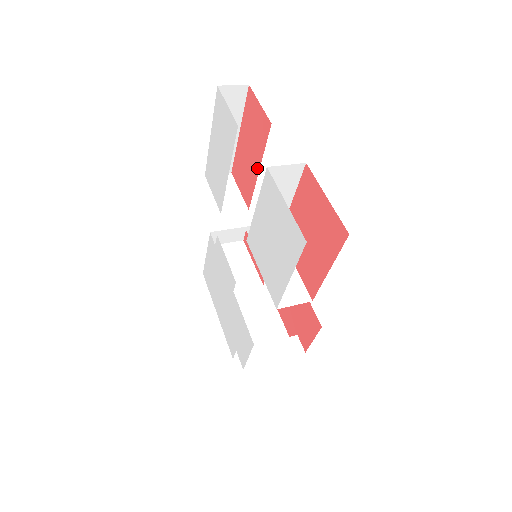
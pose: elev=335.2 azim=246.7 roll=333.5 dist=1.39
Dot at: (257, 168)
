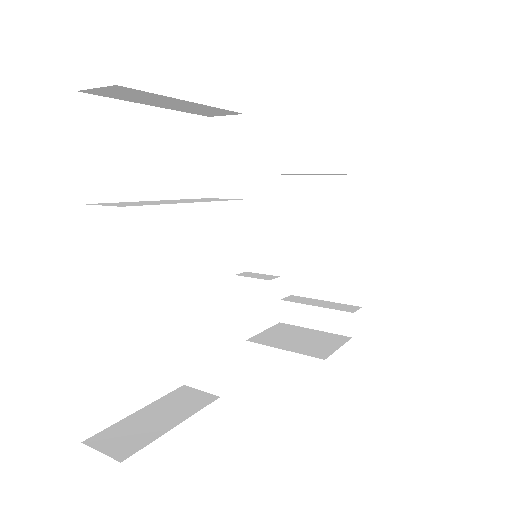
Dot at: occluded
